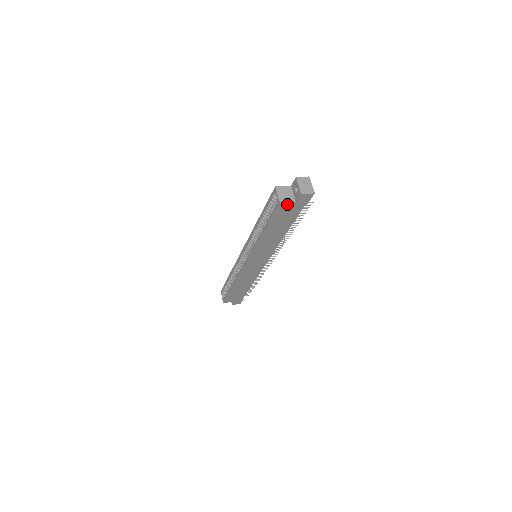
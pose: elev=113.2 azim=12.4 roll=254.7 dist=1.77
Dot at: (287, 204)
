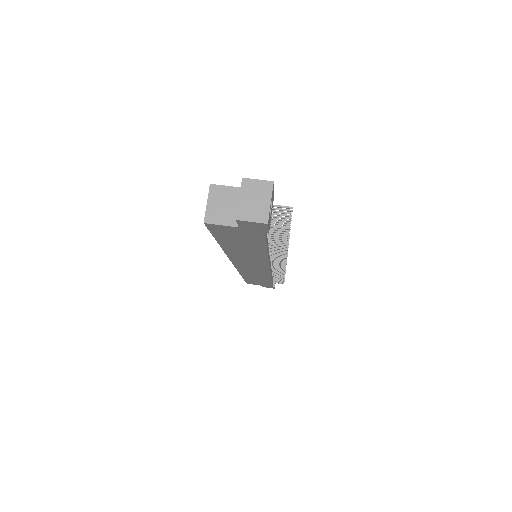
Dot at: (222, 226)
